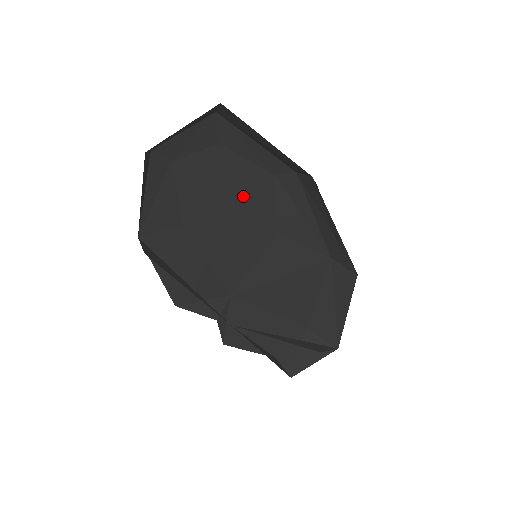
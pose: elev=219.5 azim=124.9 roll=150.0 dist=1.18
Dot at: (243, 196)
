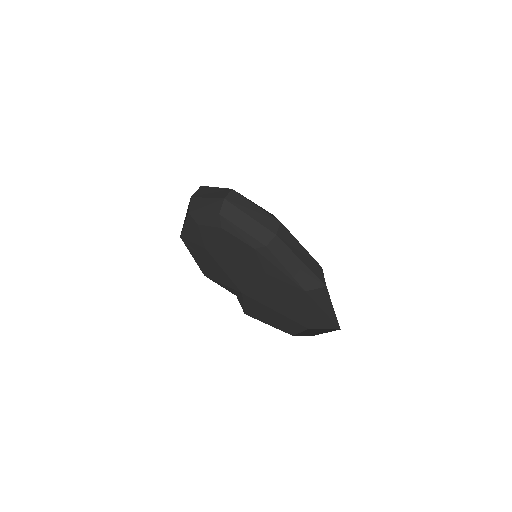
Dot at: (239, 250)
